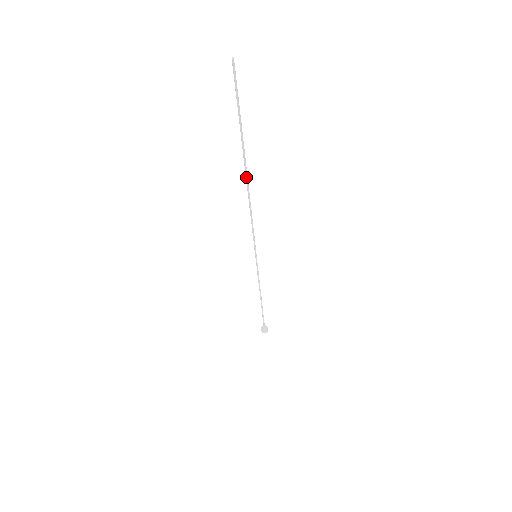
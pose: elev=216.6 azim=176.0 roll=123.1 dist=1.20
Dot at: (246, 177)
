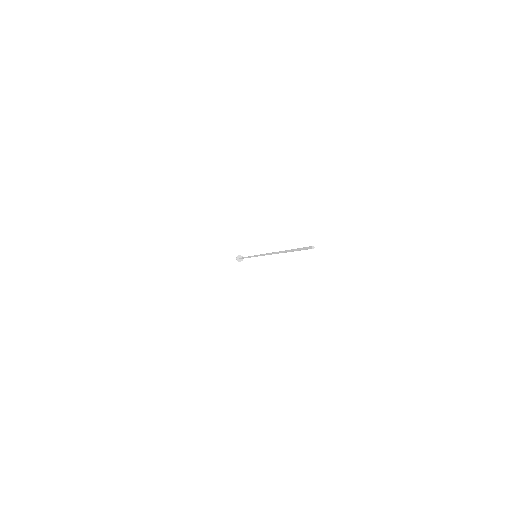
Dot at: (276, 253)
